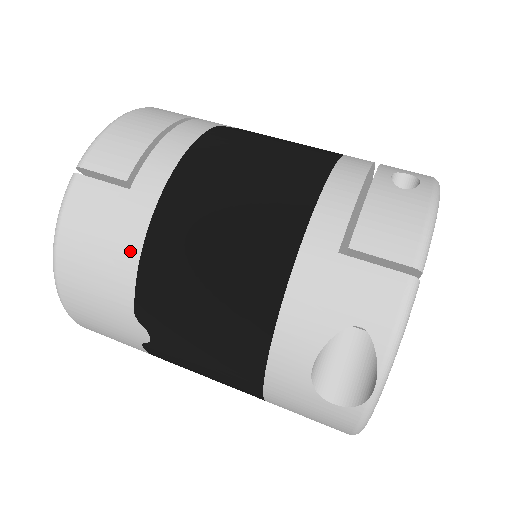
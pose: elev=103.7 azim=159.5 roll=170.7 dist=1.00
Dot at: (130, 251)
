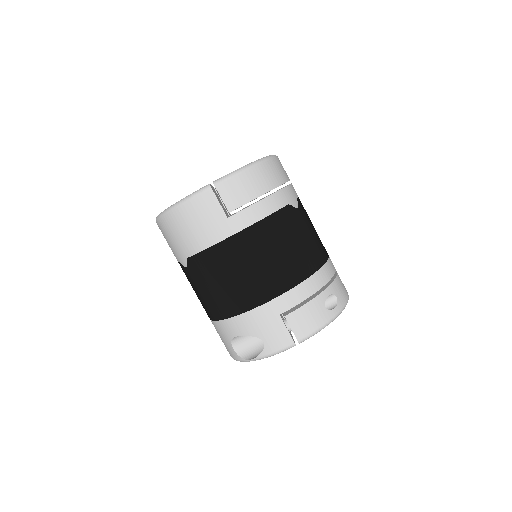
Dot at: (207, 241)
